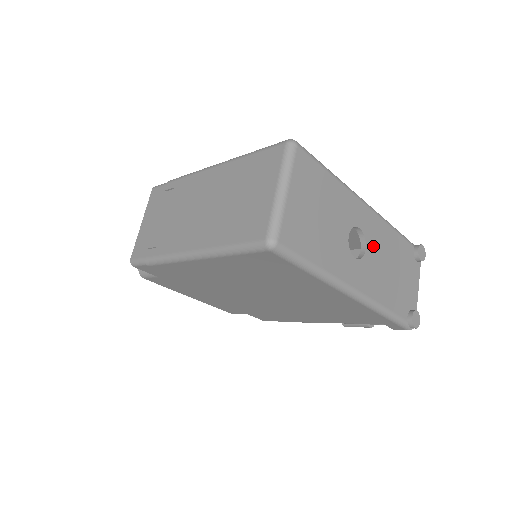
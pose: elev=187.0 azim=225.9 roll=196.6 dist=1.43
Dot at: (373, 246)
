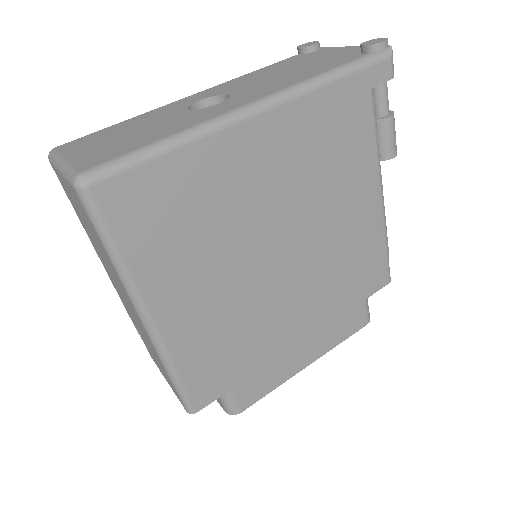
Dot at: (236, 89)
